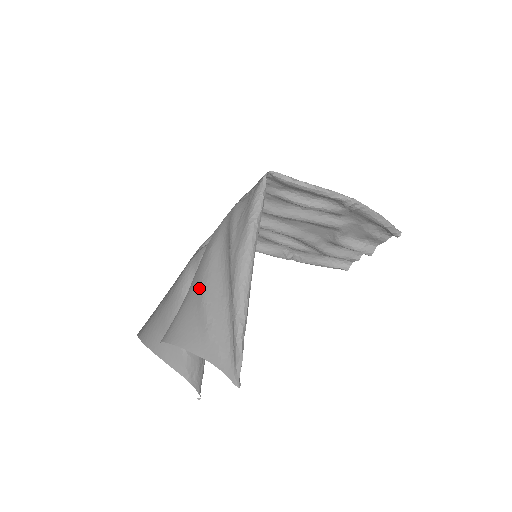
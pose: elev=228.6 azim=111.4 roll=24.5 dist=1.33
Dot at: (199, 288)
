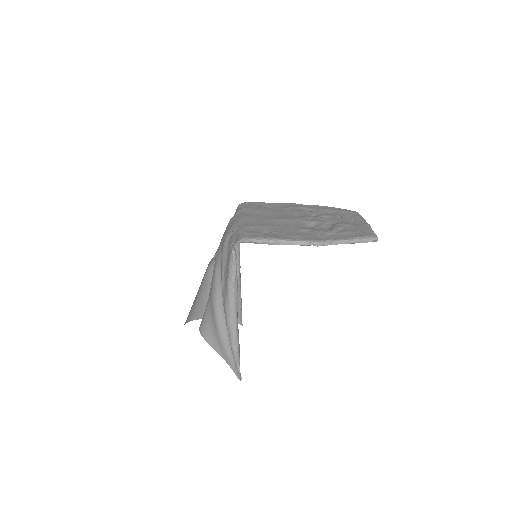
Dot at: (212, 304)
